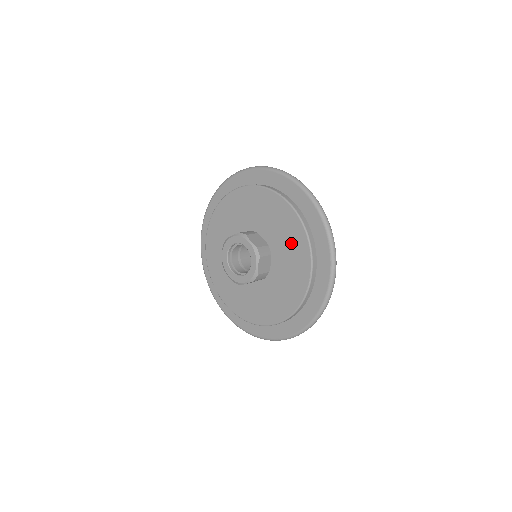
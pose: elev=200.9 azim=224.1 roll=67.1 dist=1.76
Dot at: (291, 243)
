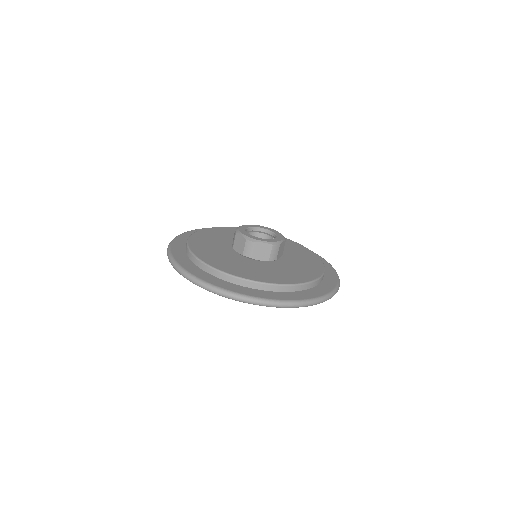
Dot at: (305, 259)
